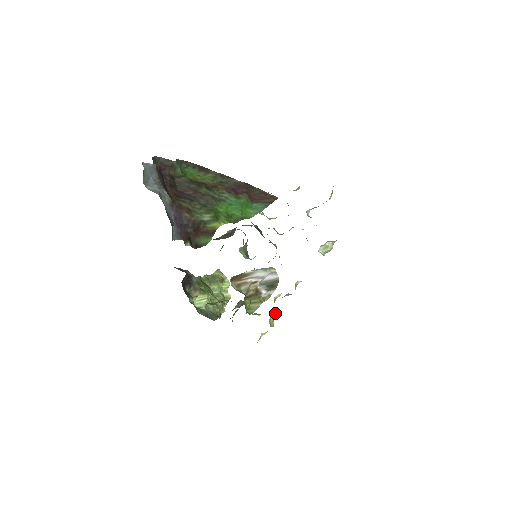
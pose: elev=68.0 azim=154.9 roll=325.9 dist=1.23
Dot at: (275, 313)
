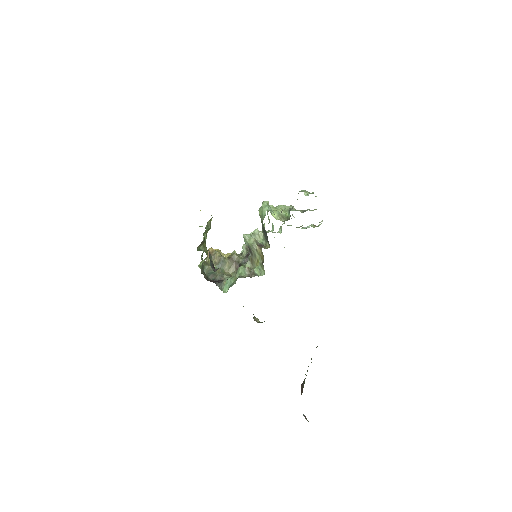
Dot at: occluded
